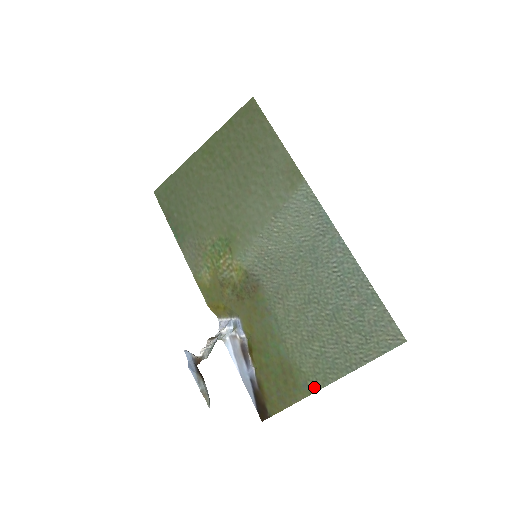
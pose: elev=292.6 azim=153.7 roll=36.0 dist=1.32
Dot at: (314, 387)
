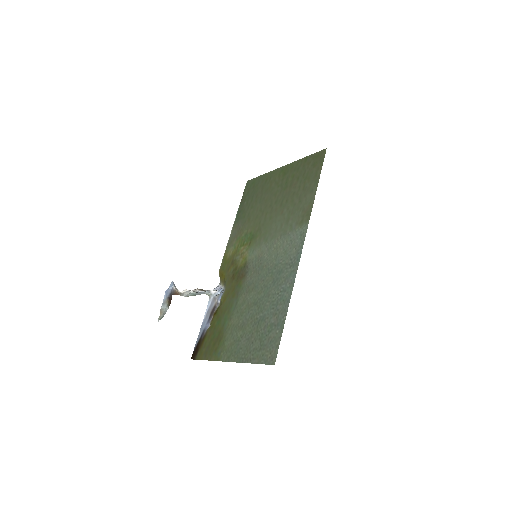
Dot at: (222, 358)
